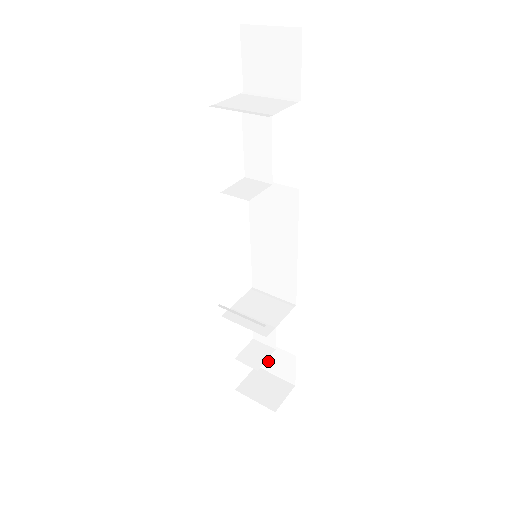
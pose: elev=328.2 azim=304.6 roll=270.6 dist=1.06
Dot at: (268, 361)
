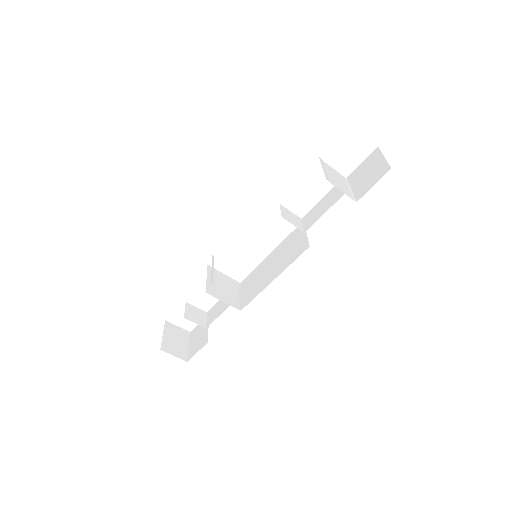
Dot at: (197, 334)
